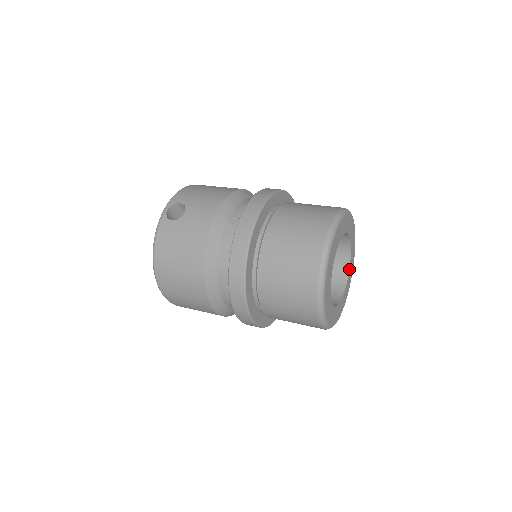
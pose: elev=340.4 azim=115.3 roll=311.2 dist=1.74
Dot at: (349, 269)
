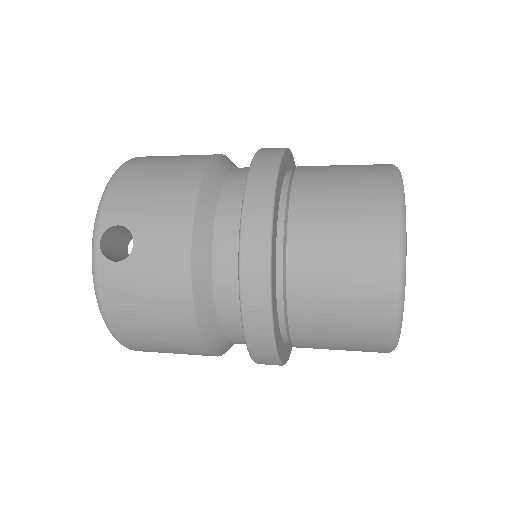
Dot at: occluded
